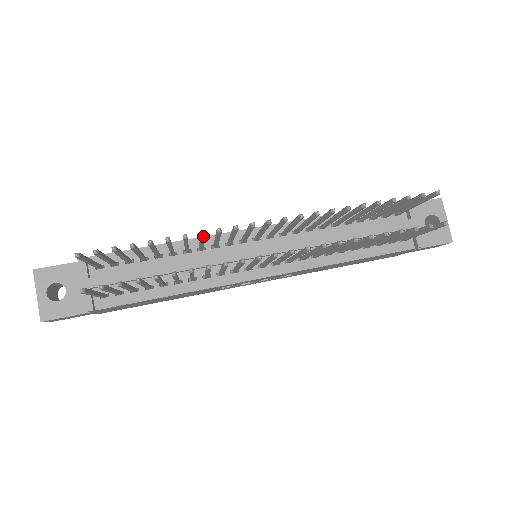
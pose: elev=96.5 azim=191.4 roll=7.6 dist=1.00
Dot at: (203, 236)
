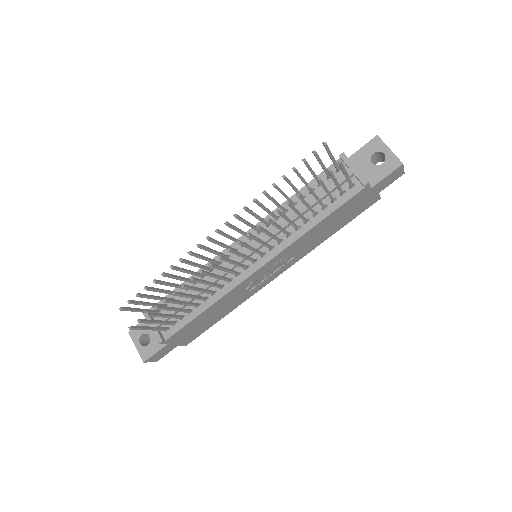
Dot at: (183, 261)
